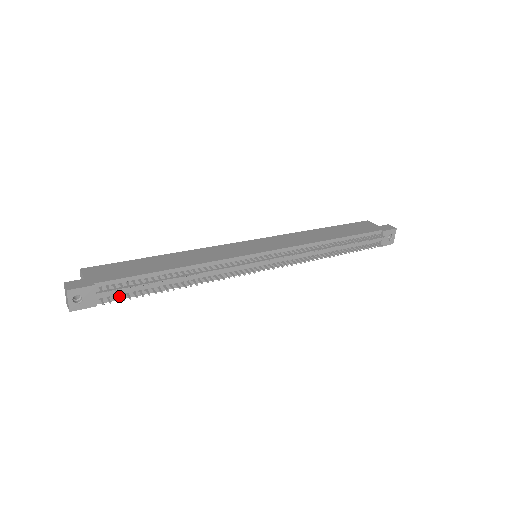
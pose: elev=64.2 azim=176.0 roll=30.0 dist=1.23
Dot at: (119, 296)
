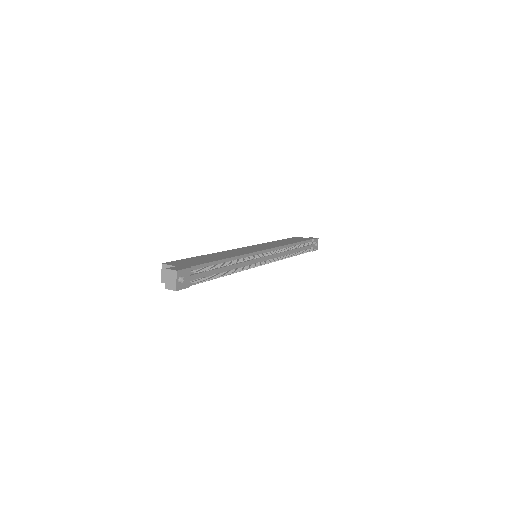
Dot at: (199, 280)
